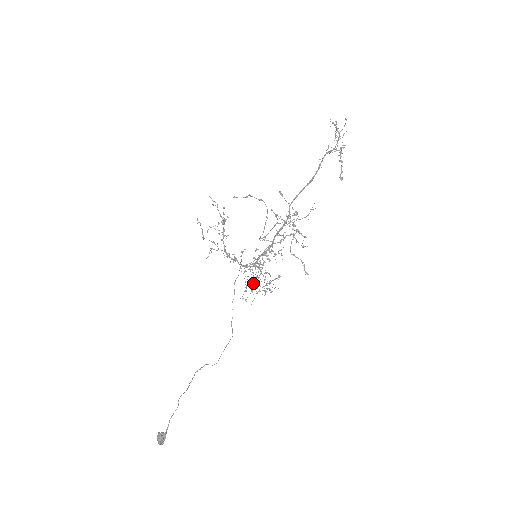
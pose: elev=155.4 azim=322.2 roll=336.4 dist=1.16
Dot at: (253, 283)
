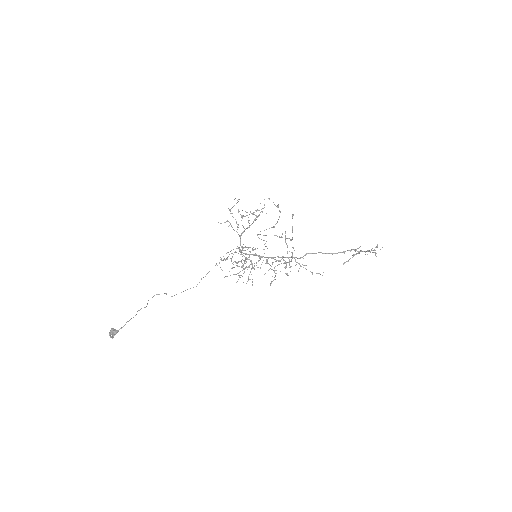
Dot at: (233, 262)
